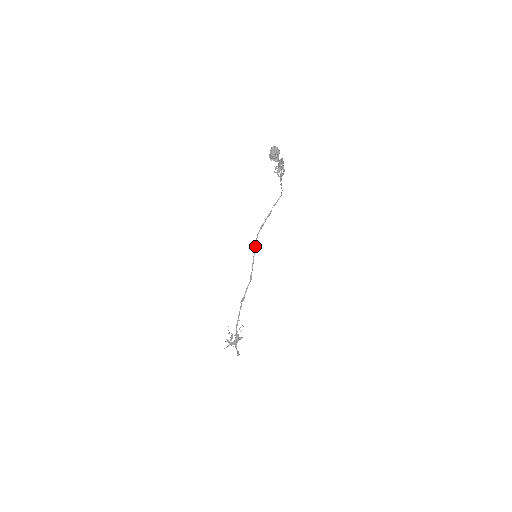
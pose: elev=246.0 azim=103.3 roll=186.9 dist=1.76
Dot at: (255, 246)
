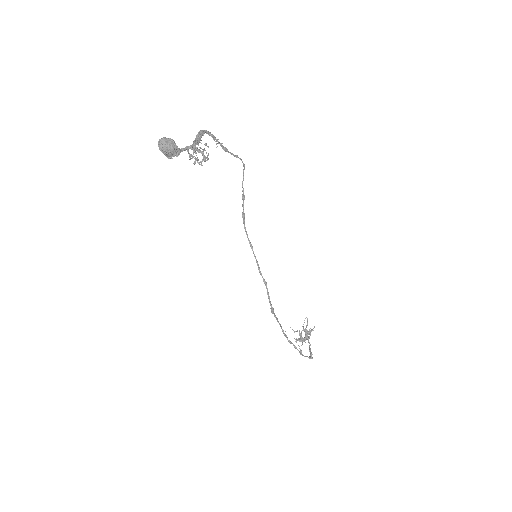
Dot at: occluded
